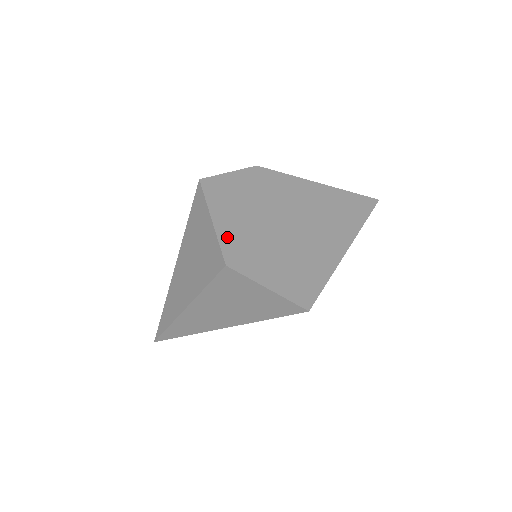
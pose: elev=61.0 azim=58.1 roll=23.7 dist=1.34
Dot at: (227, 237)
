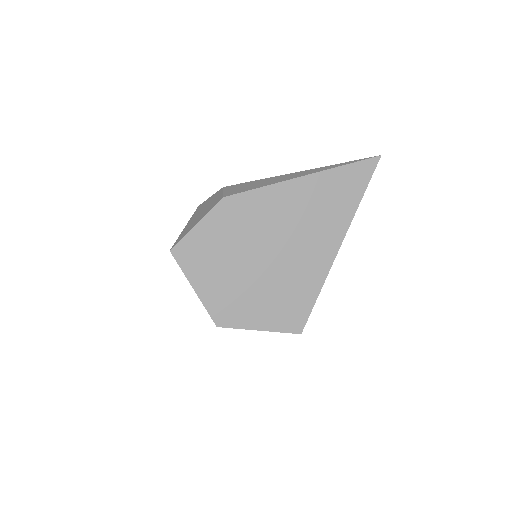
Dot at: (211, 299)
